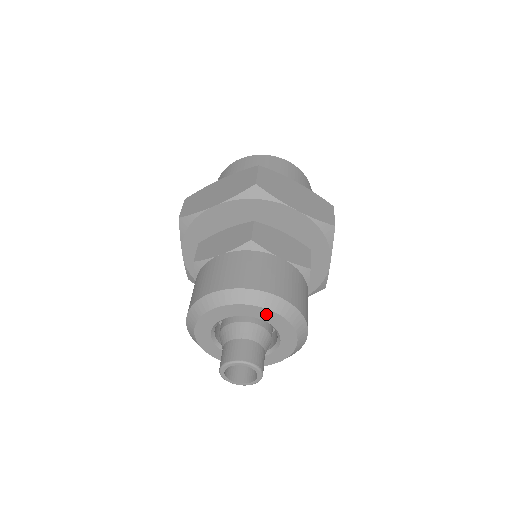
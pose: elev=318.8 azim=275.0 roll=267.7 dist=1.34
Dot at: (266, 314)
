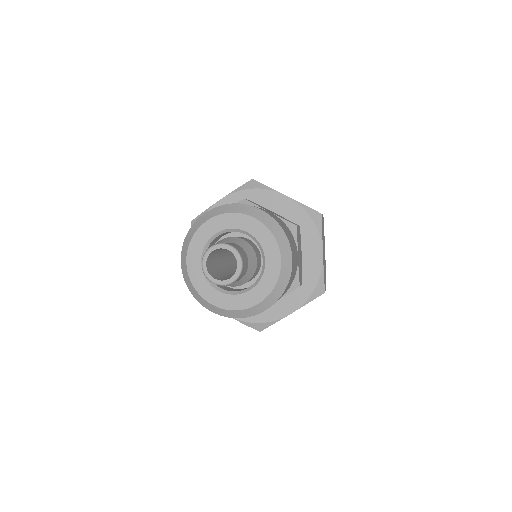
Dot at: (249, 223)
